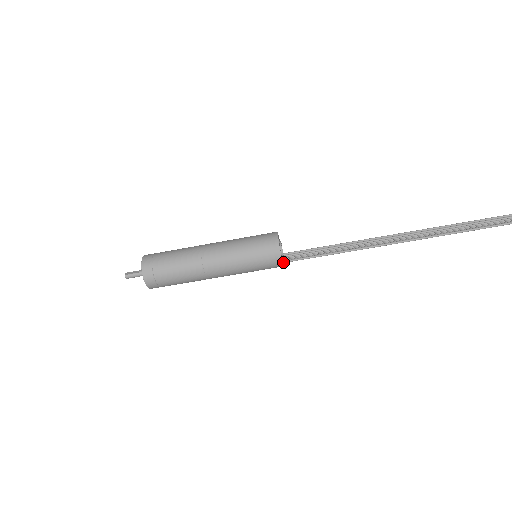
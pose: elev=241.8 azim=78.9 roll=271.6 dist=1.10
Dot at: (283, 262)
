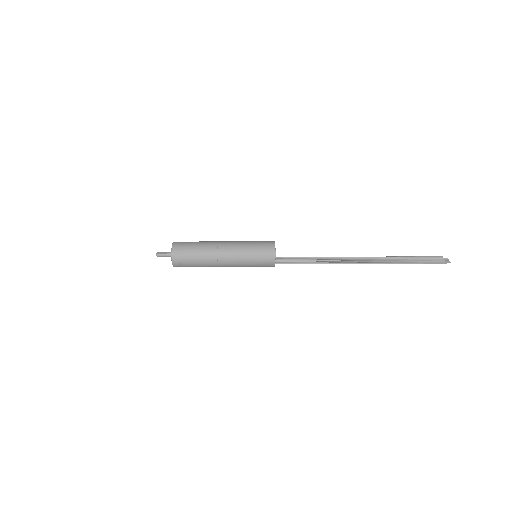
Dot at: occluded
